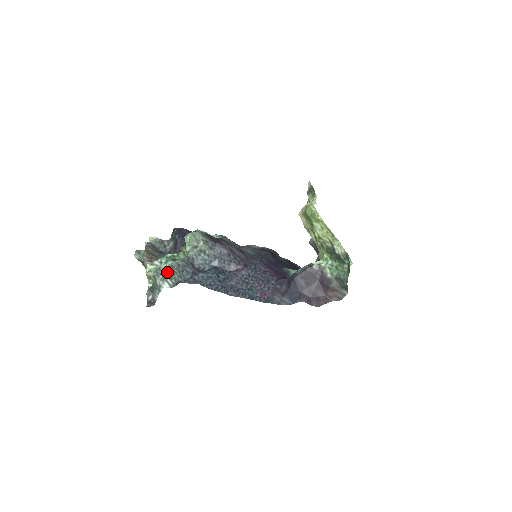
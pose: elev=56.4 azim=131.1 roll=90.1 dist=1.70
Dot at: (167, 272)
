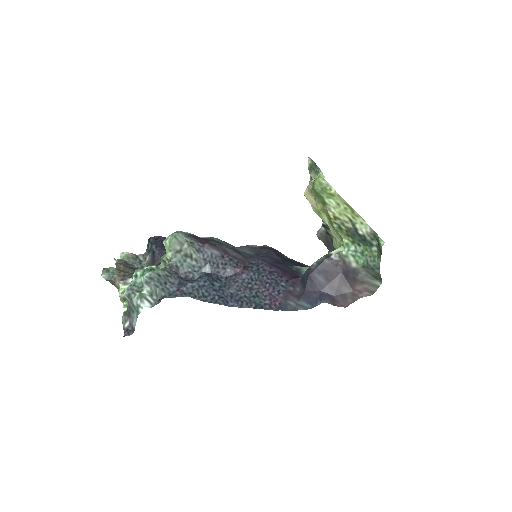
Dot at: (145, 287)
